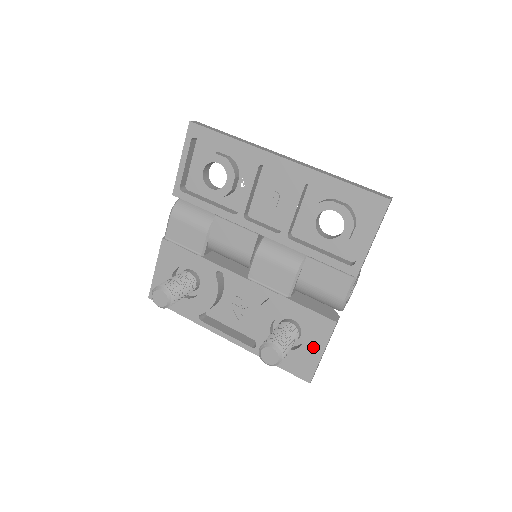
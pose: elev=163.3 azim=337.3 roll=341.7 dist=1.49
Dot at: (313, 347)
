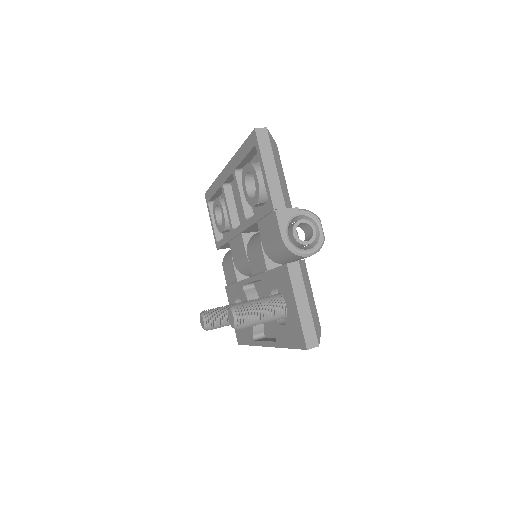
Dot at: (291, 305)
